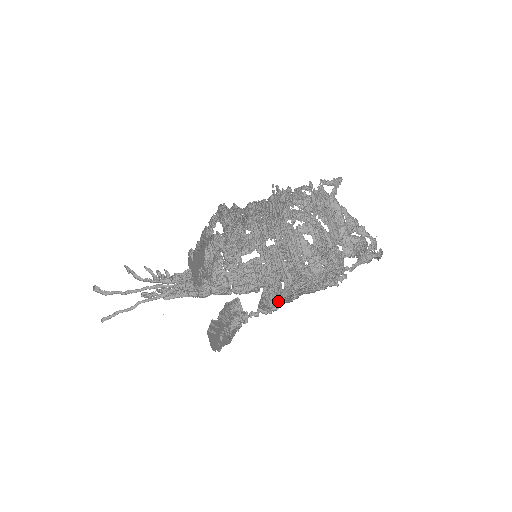
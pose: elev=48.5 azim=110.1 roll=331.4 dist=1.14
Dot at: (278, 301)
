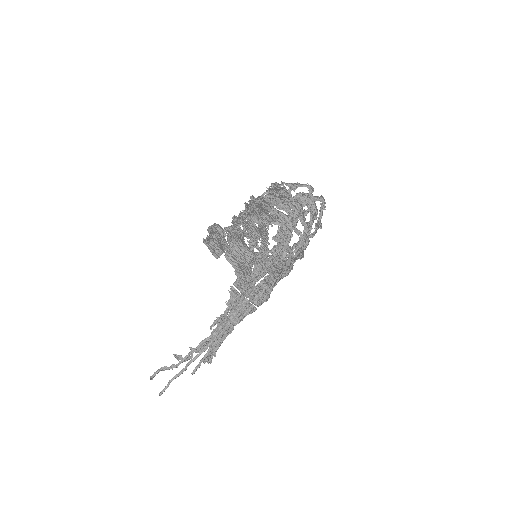
Dot at: (276, 253)
